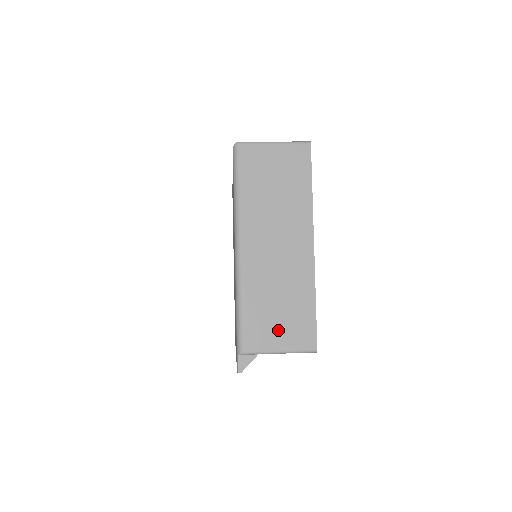
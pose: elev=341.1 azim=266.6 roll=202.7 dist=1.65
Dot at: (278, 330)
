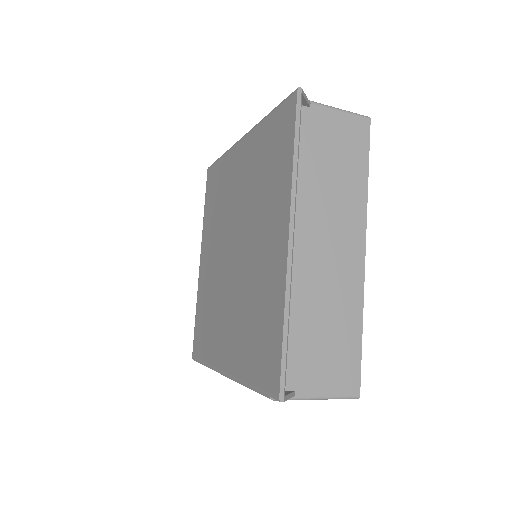
Dot at: occluded
